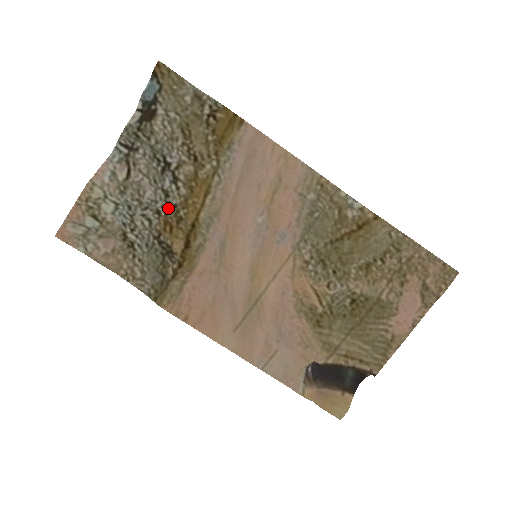
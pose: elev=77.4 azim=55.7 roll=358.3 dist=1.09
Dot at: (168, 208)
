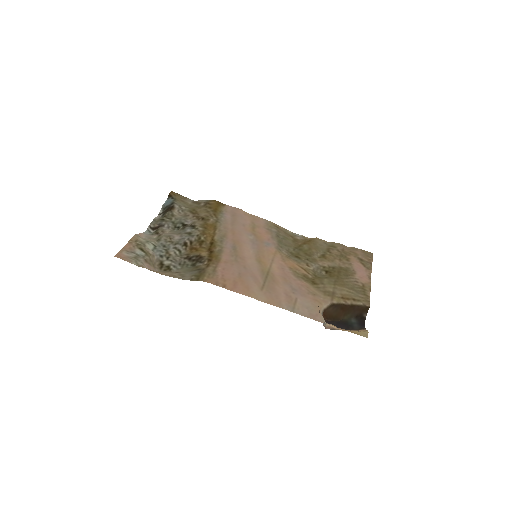
Dot at: (192, 238)
